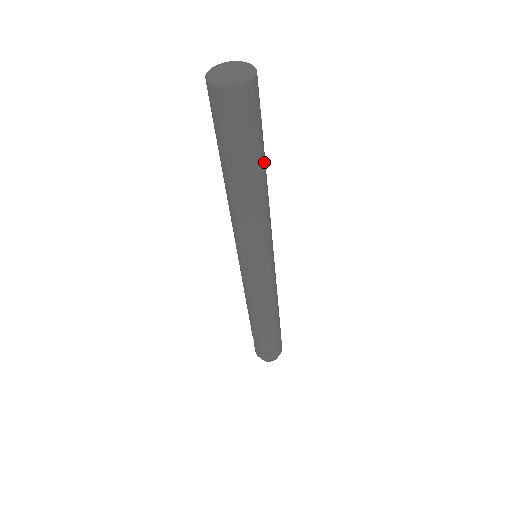
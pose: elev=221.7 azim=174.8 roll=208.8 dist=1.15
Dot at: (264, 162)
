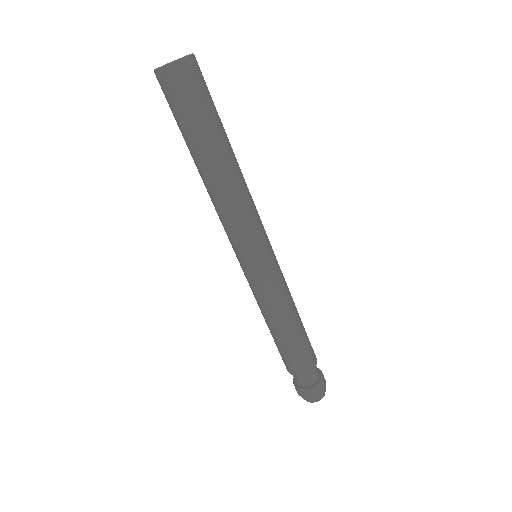
Dot at: occluded
